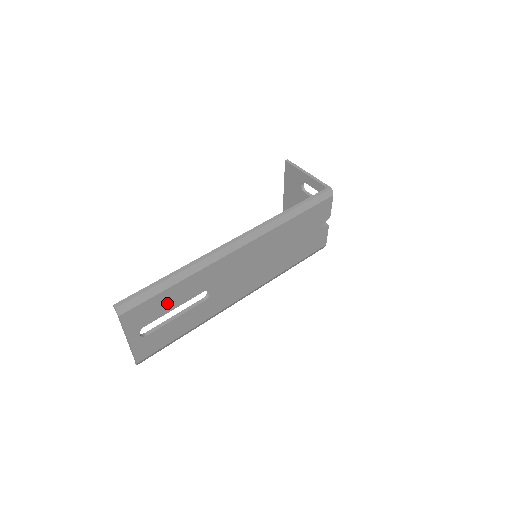
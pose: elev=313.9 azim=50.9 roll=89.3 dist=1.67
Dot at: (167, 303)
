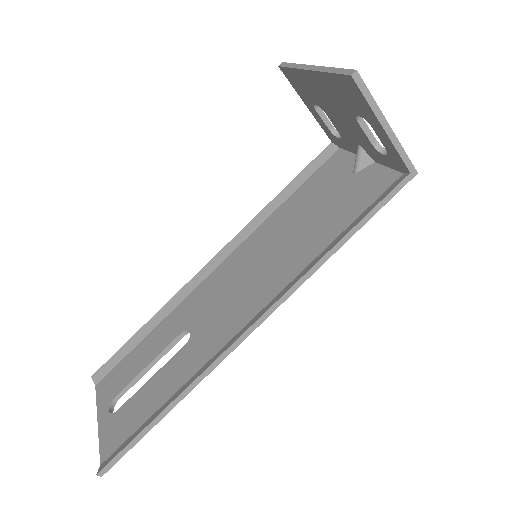
Dot at: occluded
